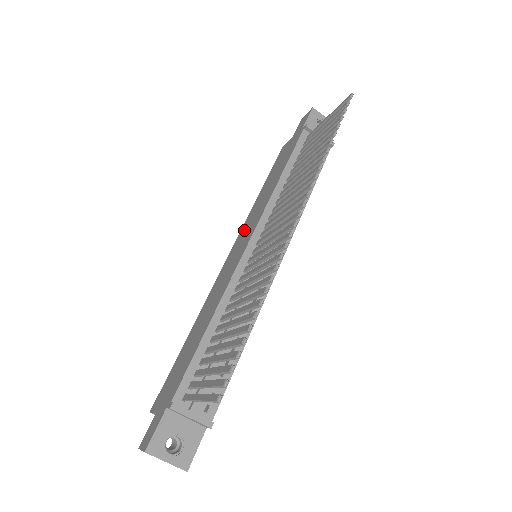
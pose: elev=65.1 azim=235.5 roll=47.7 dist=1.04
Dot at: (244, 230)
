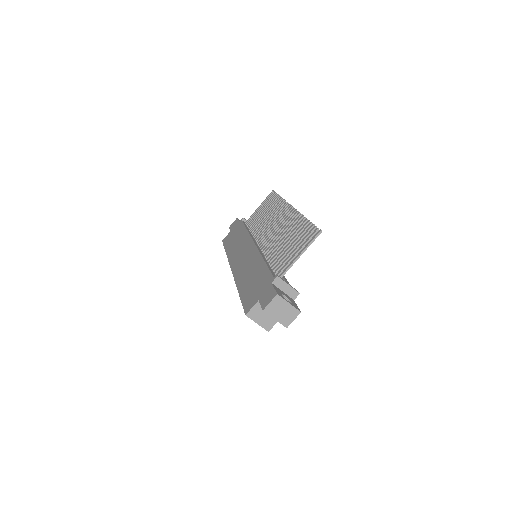
Dot at: (235, 255)
